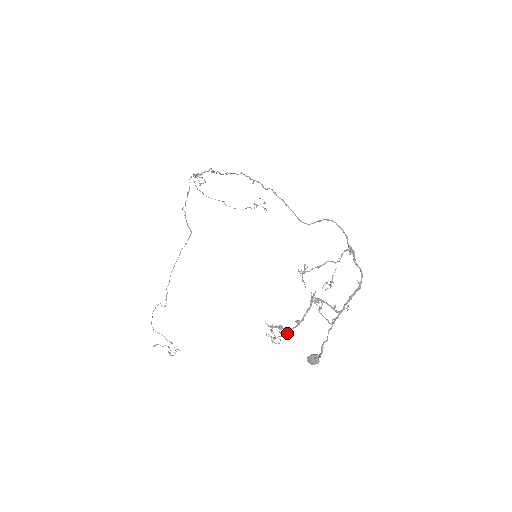
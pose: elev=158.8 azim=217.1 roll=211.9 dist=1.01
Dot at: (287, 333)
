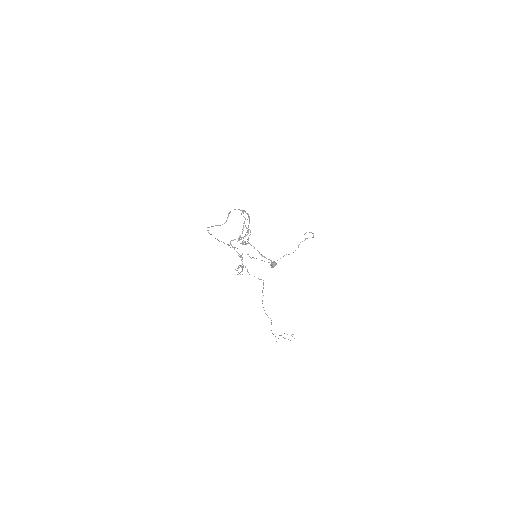
Dot at: (243, 266)
